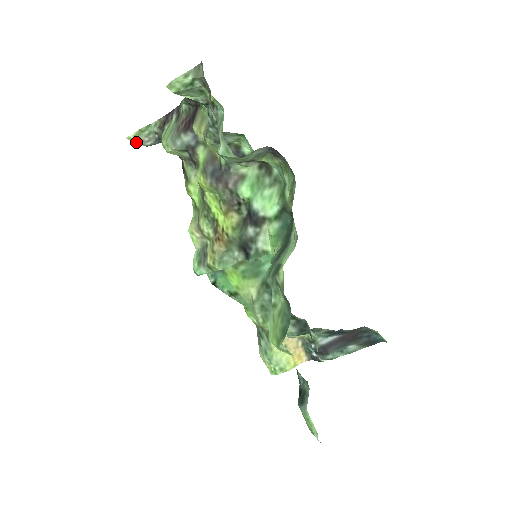
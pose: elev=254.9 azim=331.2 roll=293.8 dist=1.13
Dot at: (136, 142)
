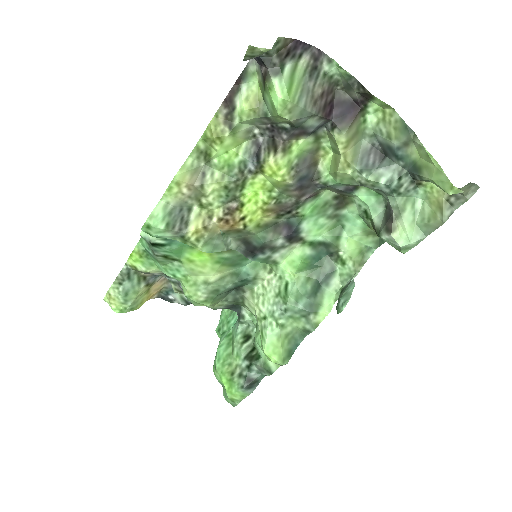
Dot at: (247, 53)
